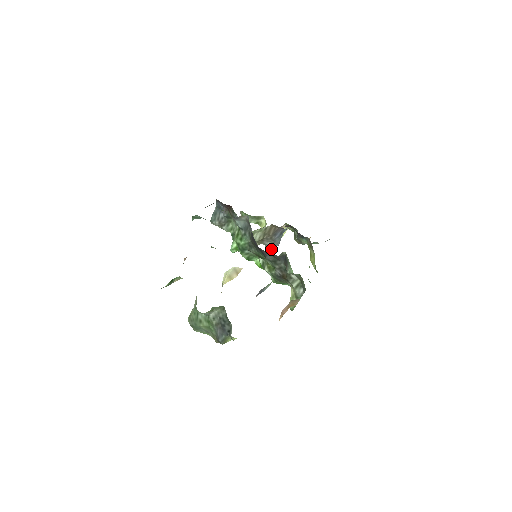
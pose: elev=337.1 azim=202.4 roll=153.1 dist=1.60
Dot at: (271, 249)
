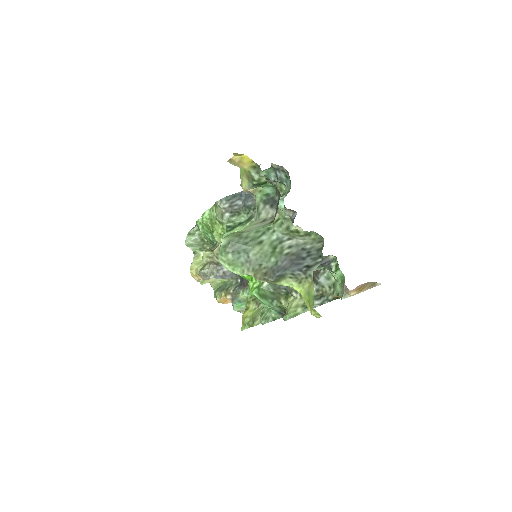
Dot at: (216, 278)
